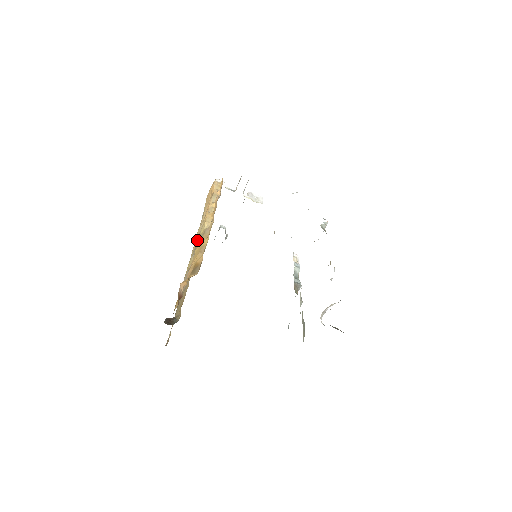
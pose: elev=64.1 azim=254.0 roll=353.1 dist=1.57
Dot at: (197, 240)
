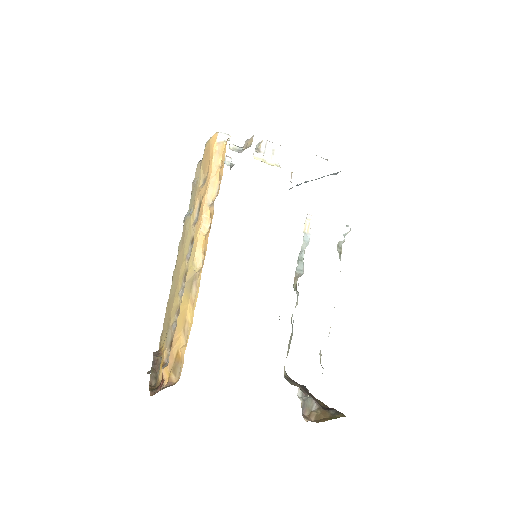
Dot at: (186, 266)
